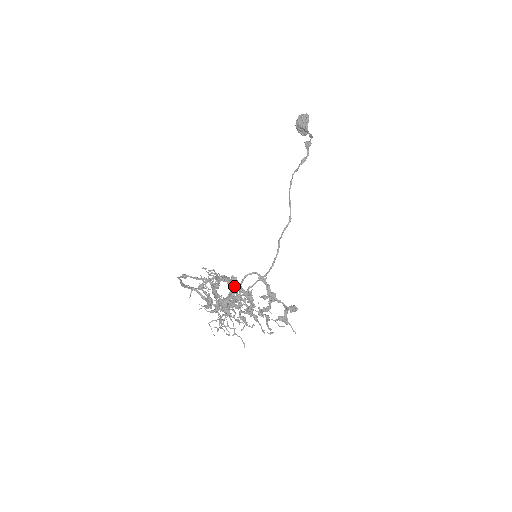
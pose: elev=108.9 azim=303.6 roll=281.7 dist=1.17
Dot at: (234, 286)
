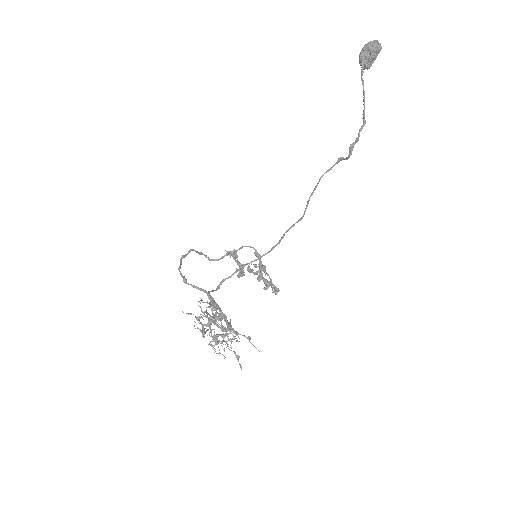
Dot at: (226, 334)
